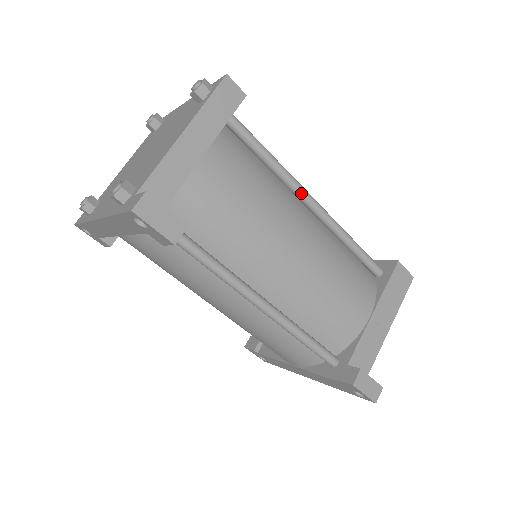
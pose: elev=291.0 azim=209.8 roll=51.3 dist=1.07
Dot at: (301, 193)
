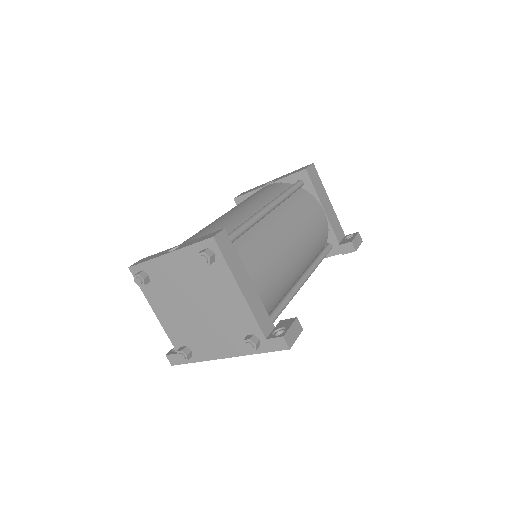
Dot at: (264, 216)
